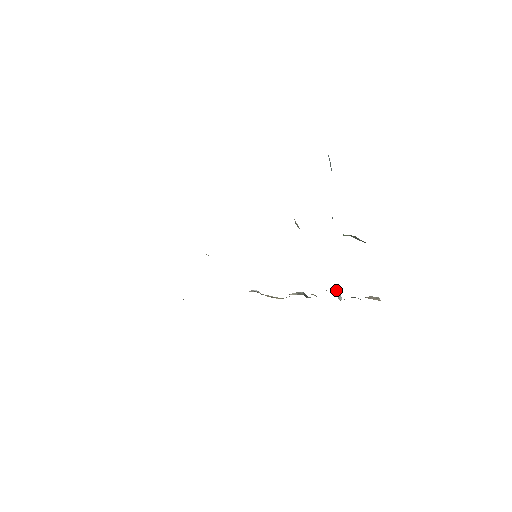
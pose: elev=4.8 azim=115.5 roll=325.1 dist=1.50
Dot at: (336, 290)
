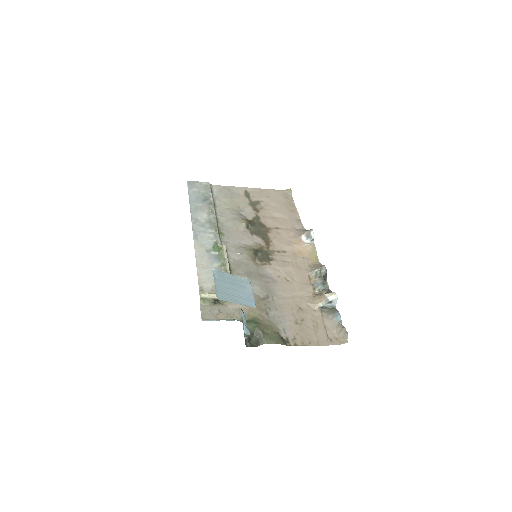
Dot at: (325, 302)
